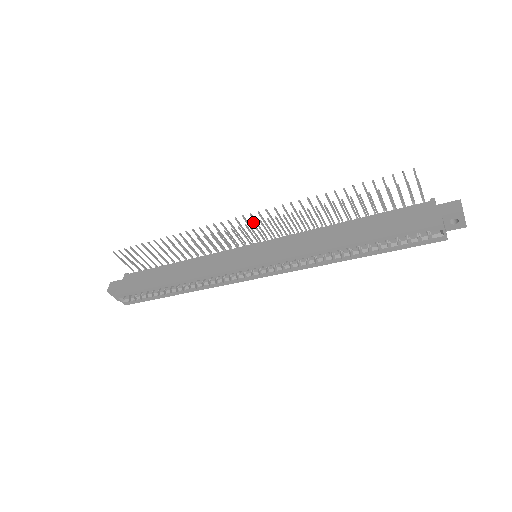
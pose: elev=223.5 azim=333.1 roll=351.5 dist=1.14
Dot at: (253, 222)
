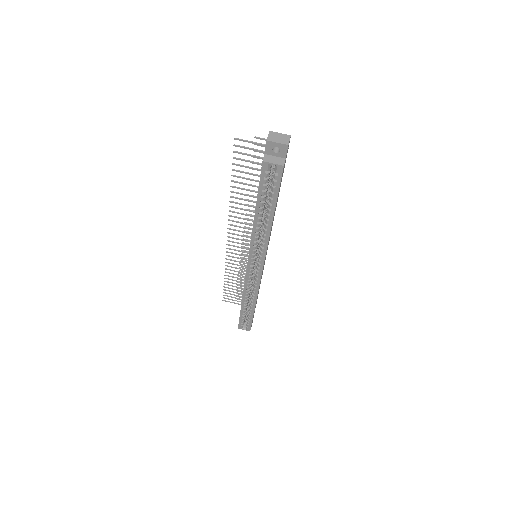
Dot at: (243, 234)
